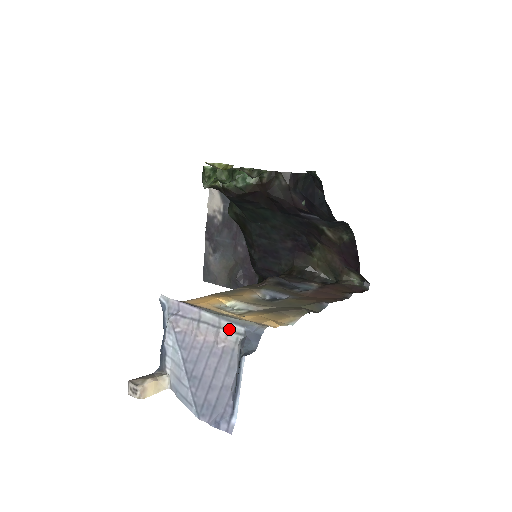
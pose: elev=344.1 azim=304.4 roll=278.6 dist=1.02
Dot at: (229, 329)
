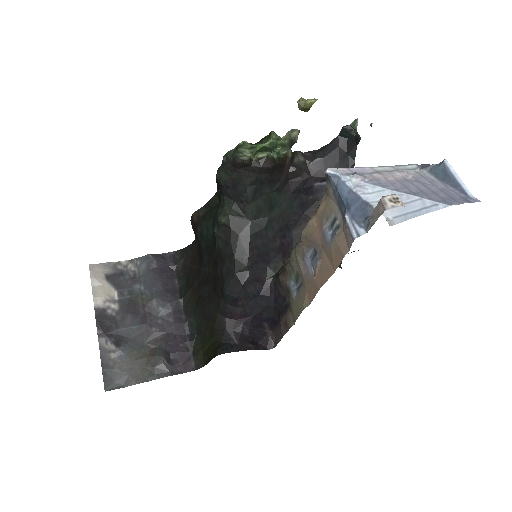
Dot at: (405, 169)
